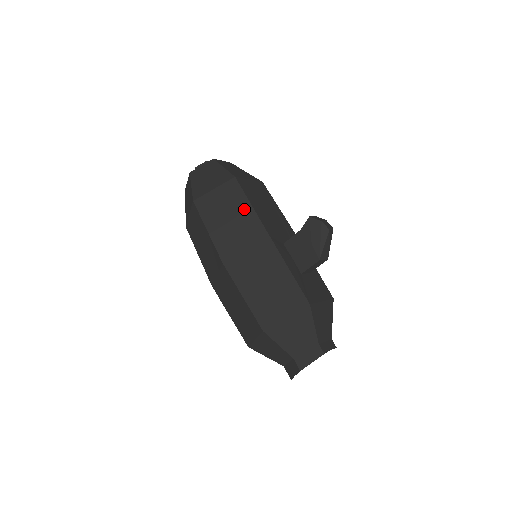
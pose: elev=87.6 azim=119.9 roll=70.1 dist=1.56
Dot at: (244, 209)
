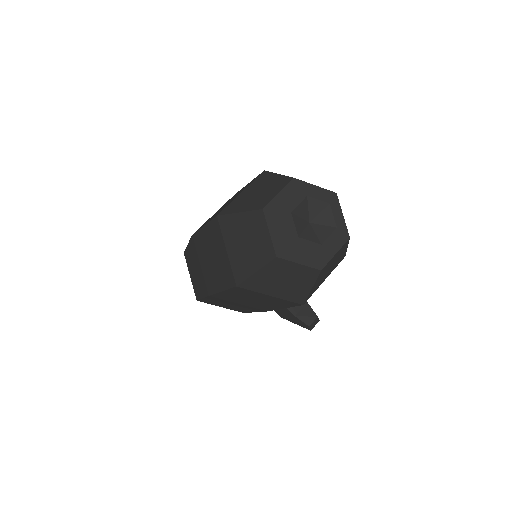
Dot at: (274, 306)
